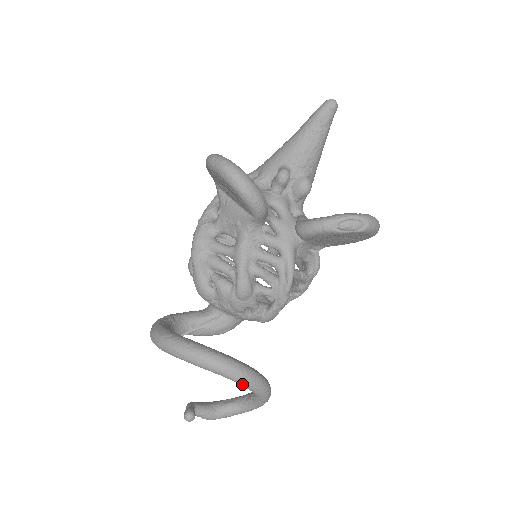
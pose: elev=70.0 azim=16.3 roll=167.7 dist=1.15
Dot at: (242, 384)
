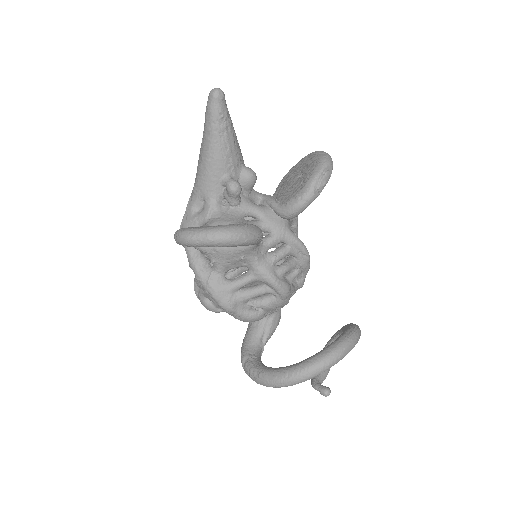
Dot at: (353, 347)
